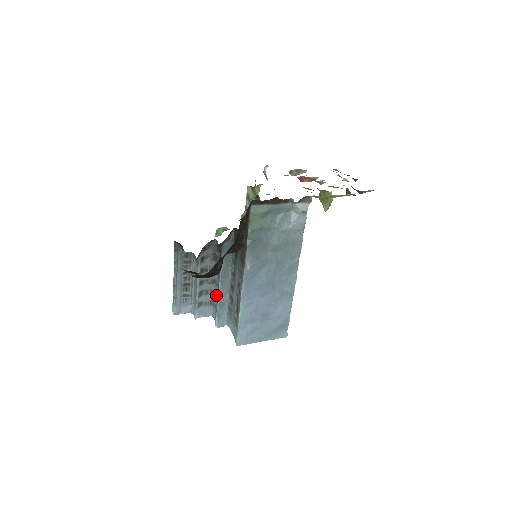
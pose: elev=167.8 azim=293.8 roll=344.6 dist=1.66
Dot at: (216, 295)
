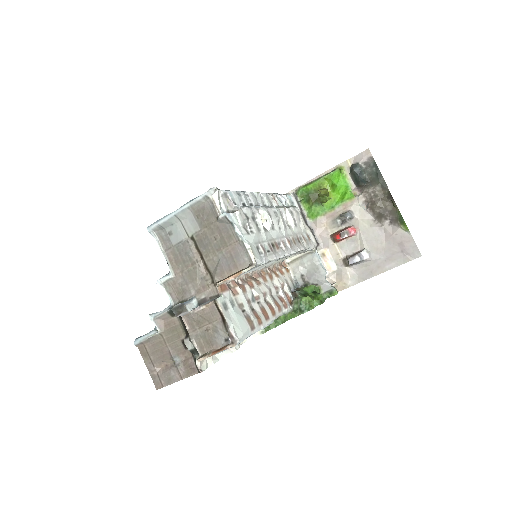
Dot at: occluded
